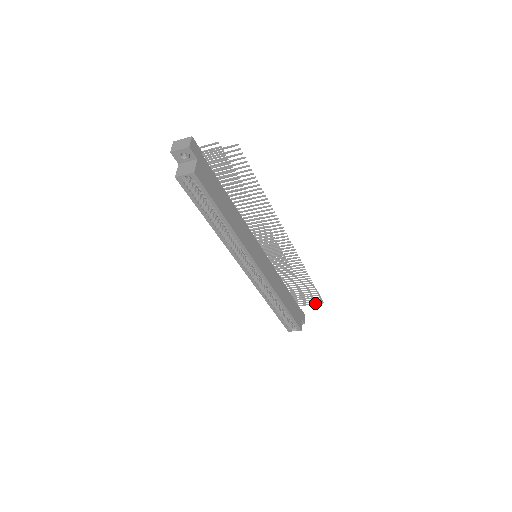
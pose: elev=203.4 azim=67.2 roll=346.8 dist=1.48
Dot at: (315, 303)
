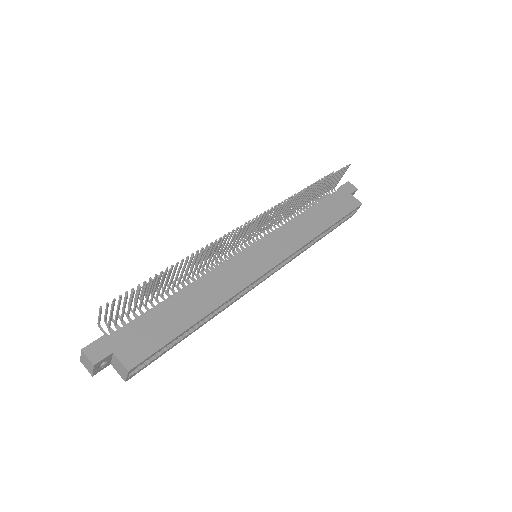
Dot at: (344, 172)
